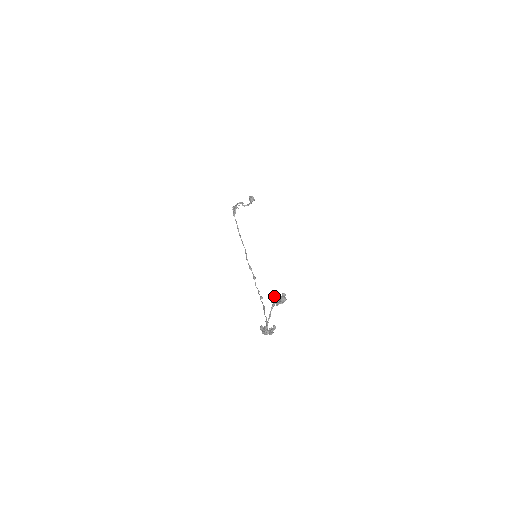
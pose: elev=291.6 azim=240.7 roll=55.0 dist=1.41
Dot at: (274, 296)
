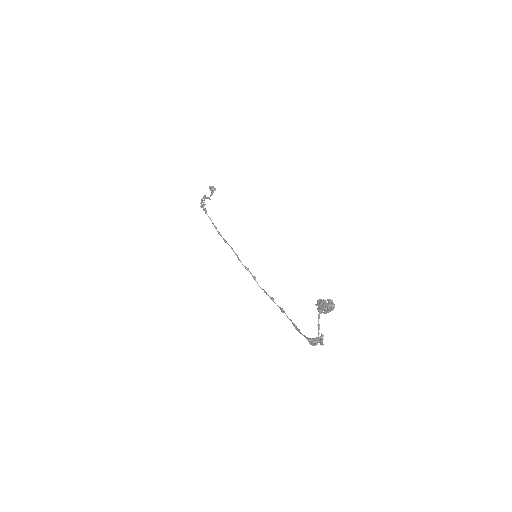
Dot at: (323, 305)
